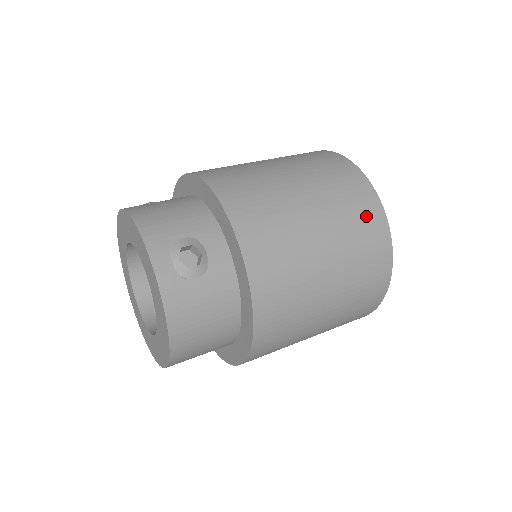
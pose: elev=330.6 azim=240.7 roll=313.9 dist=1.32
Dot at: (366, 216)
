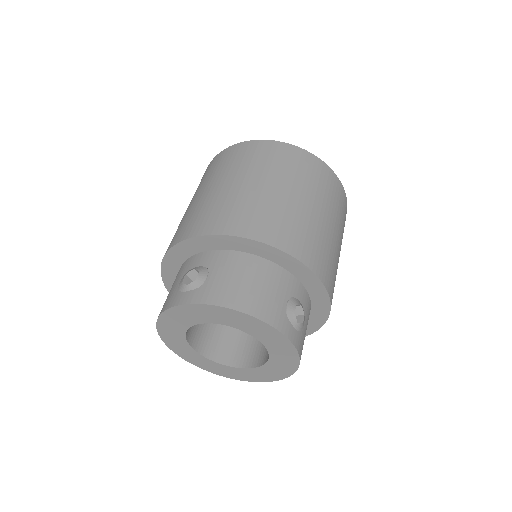
Dot at: (341, 200)
